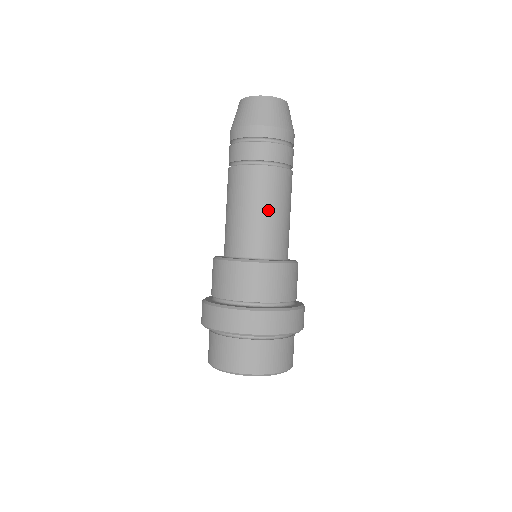
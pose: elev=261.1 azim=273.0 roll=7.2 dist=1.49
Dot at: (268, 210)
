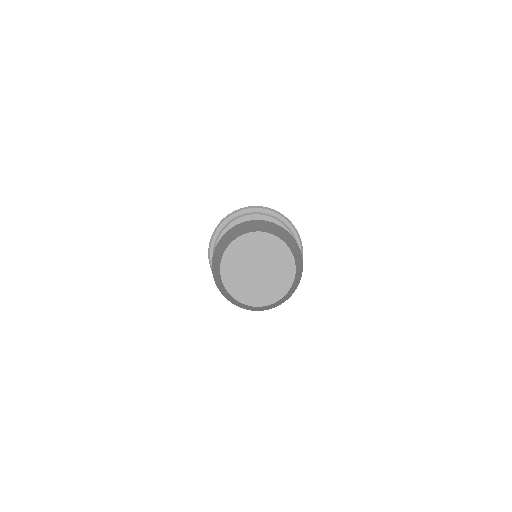
Dot at: occluded
